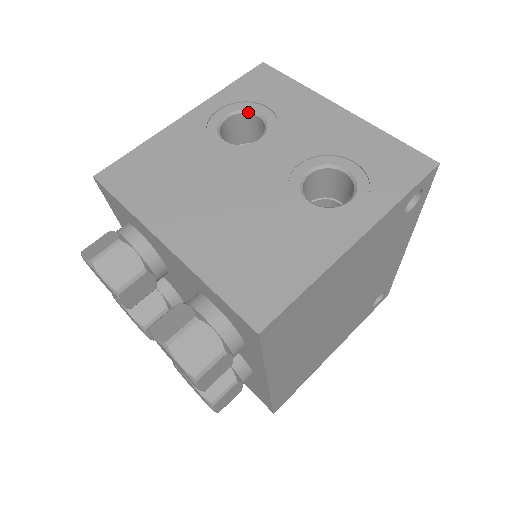
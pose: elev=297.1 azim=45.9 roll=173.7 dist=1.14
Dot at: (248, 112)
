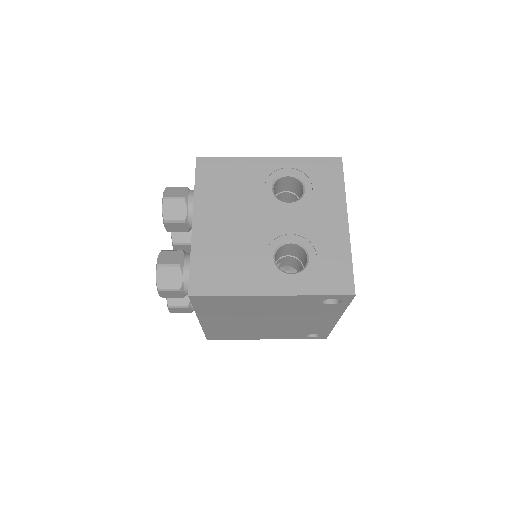
Dot at: (301, 182)
